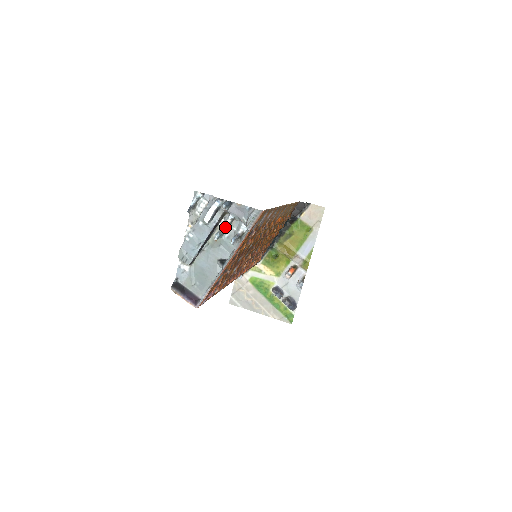
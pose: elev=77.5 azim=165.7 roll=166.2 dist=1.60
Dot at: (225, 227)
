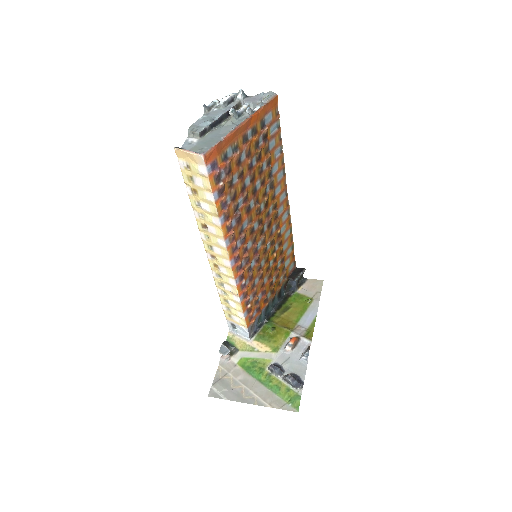
Dot at: (239, 111)
